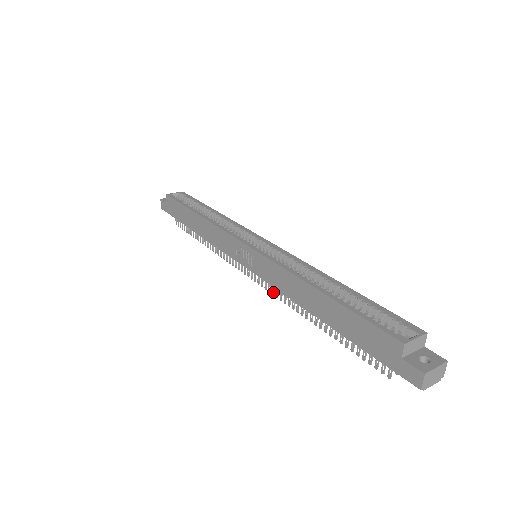
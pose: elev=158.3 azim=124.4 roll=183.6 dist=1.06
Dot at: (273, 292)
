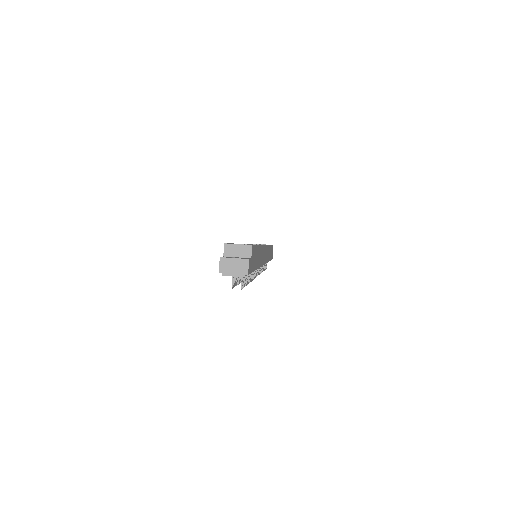
Dot at: occluded
